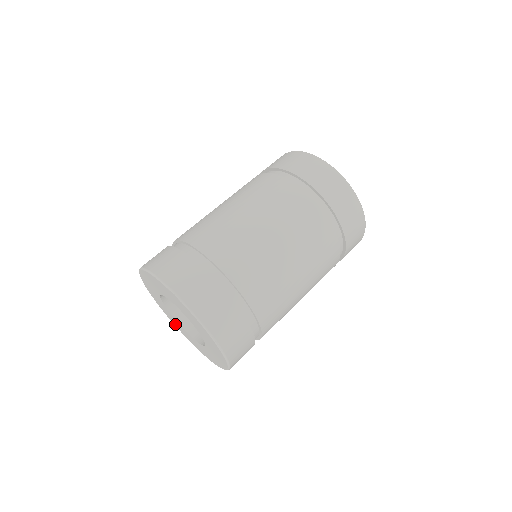
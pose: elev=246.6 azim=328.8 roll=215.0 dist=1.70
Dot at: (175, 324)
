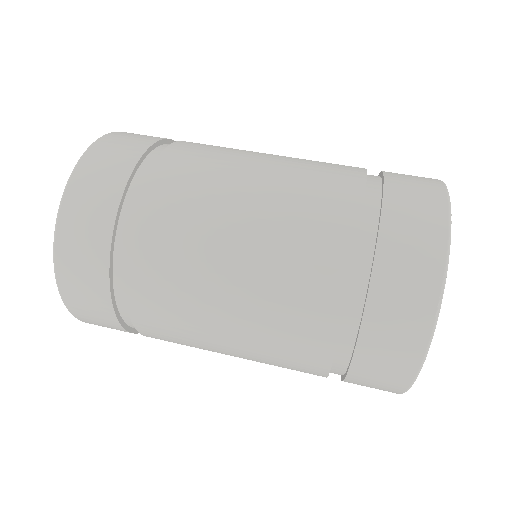
Dot at: occluded
